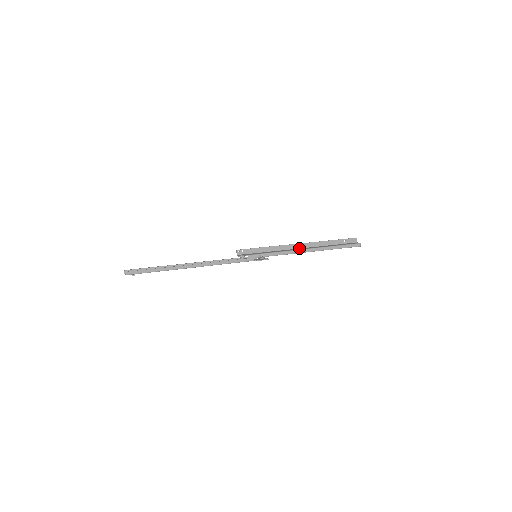
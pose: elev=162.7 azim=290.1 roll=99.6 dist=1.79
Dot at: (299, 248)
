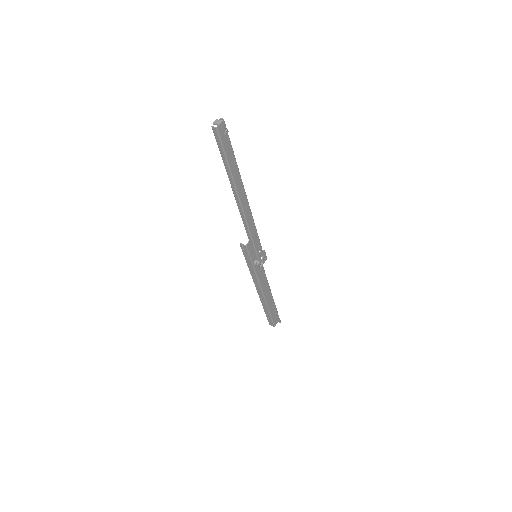
Dot at: (261, 291)
